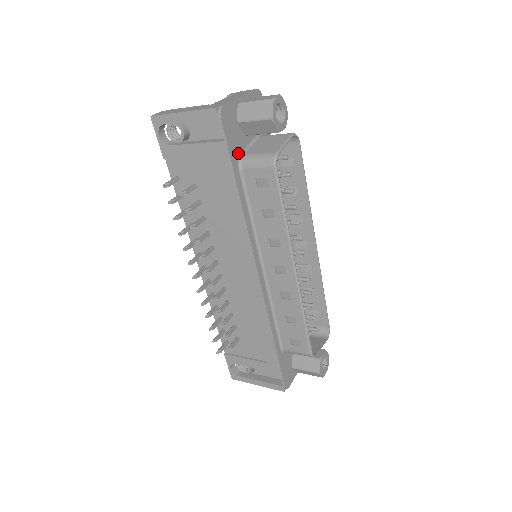
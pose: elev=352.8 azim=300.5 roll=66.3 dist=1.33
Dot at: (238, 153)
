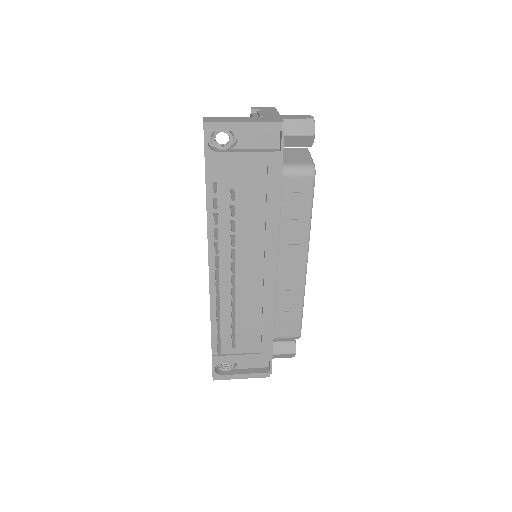
Dot at: occluded
